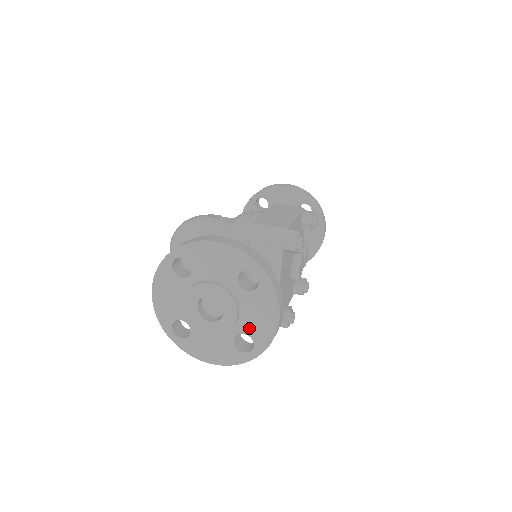
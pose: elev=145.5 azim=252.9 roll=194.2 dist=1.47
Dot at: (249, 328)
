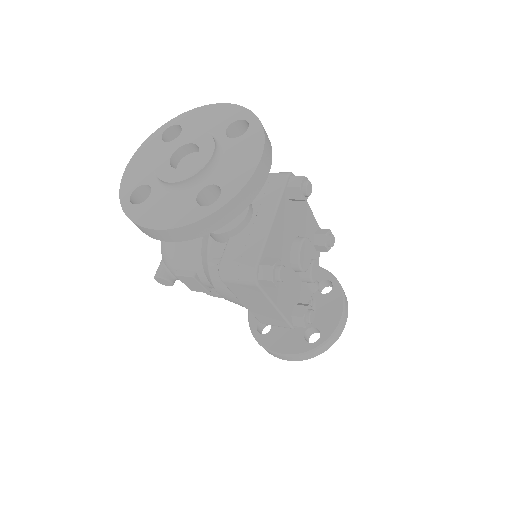
Dot at: (221, 176)
